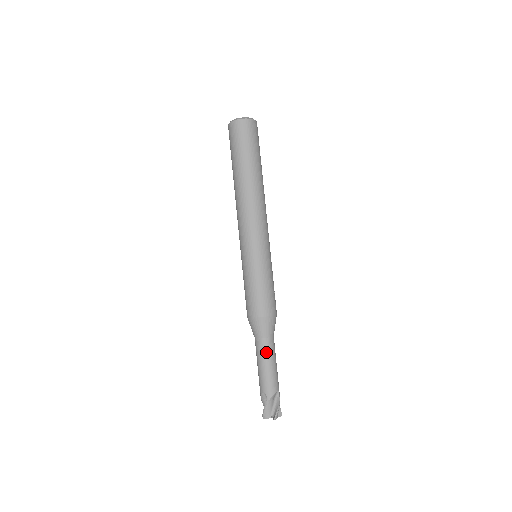
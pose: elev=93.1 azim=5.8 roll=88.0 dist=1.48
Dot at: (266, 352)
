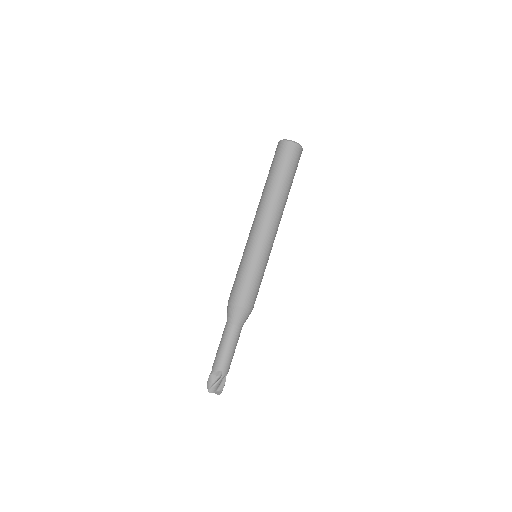
Dot at: (237, 338)
